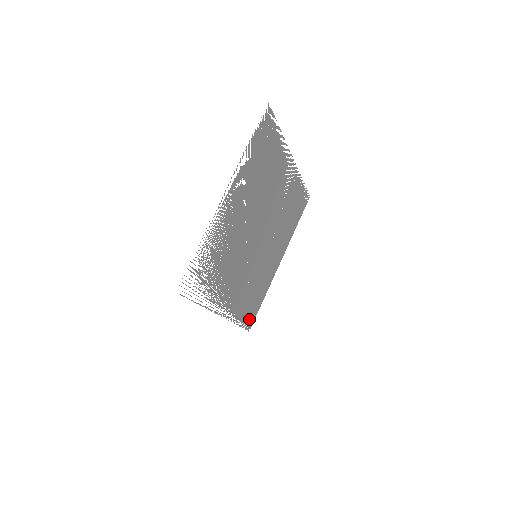
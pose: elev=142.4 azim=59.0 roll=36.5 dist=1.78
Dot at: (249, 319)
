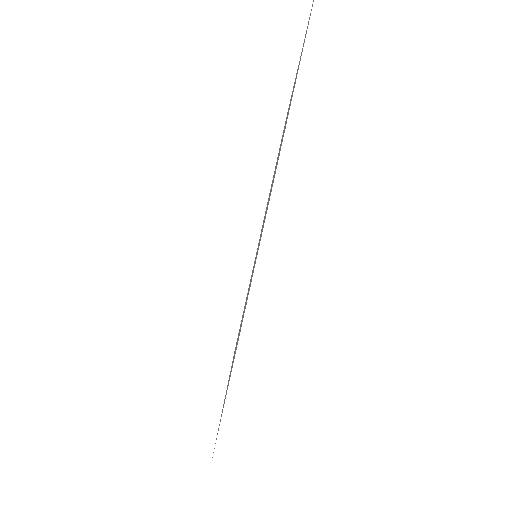
Dot at: occluded
